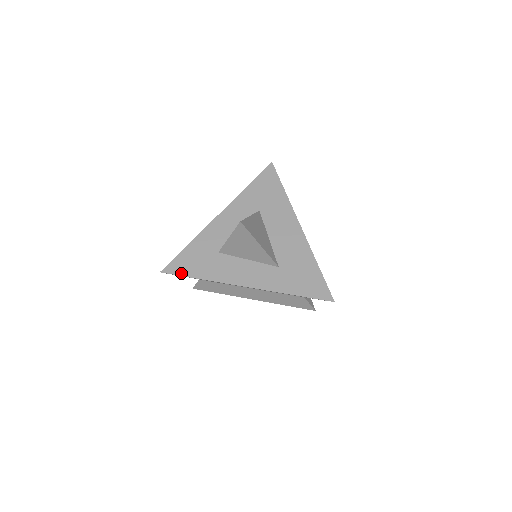
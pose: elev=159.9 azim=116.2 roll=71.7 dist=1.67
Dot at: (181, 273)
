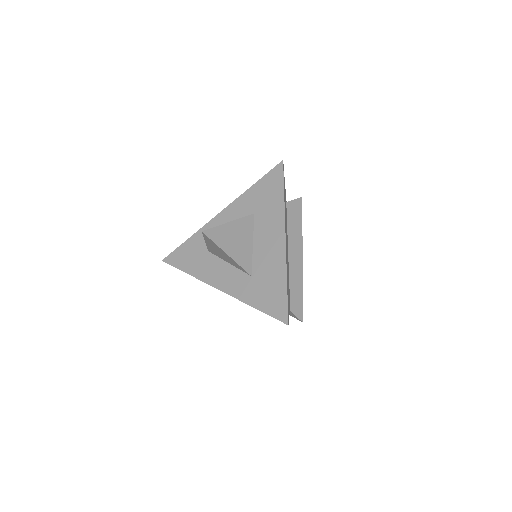
Dot at: (176, 265)
